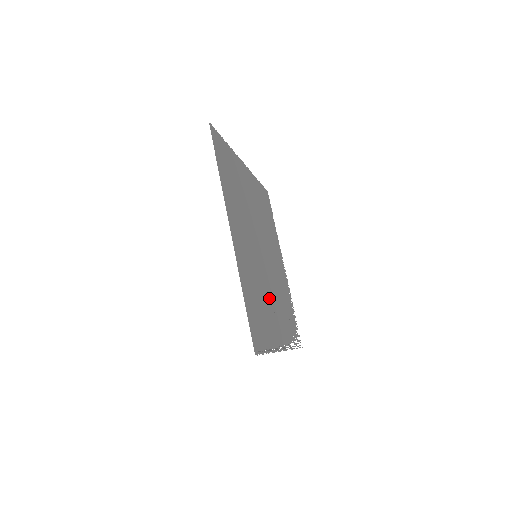
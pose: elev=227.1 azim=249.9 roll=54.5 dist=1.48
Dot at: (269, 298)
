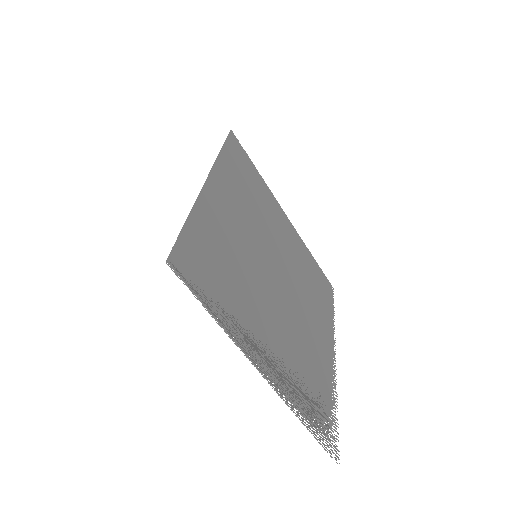
Dot at: (262, 307)
